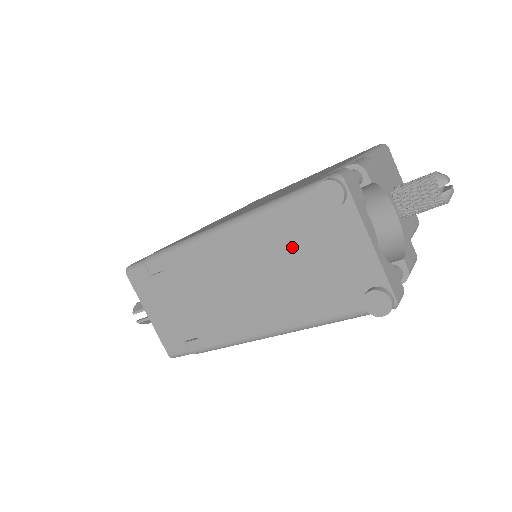
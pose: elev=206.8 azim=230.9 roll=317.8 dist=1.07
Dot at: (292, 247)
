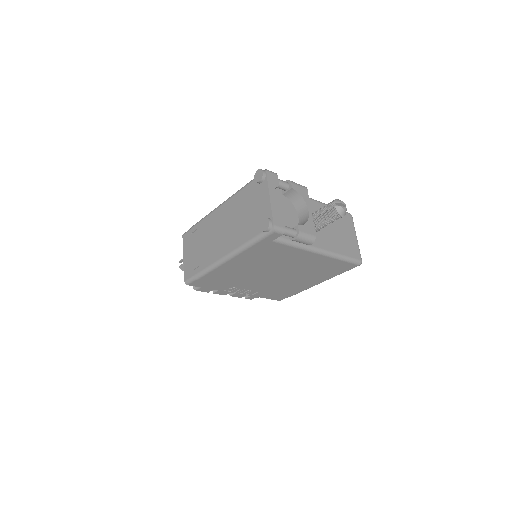
Dot at: (244, 205)
